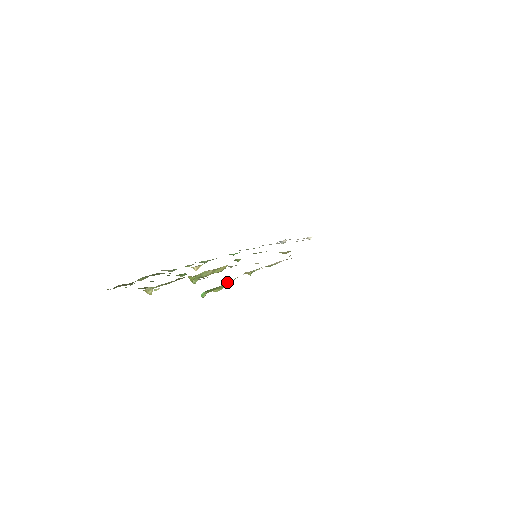
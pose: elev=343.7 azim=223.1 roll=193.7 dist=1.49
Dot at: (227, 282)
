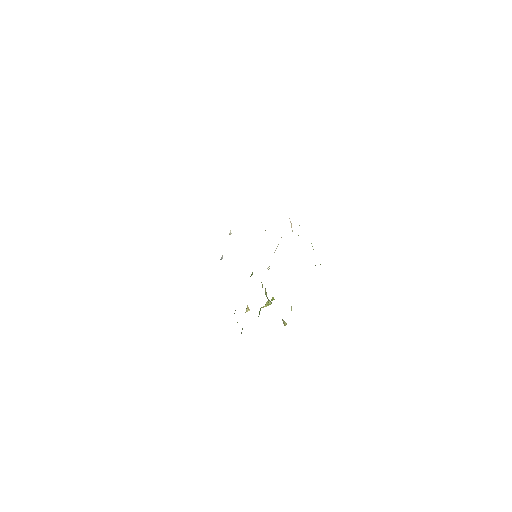
Dot at: occluded
